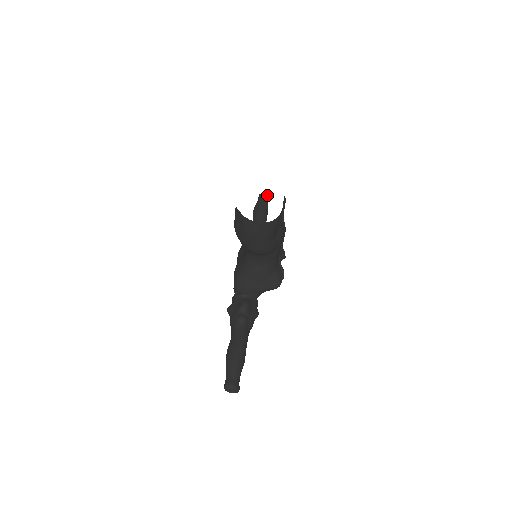
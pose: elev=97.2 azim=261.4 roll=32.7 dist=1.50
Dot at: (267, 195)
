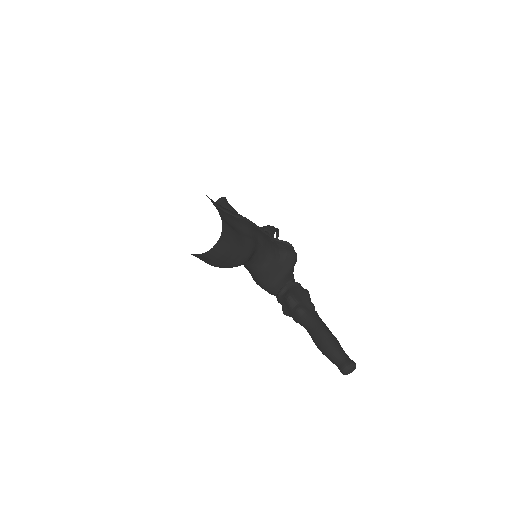
Dot at: (221, 198)
